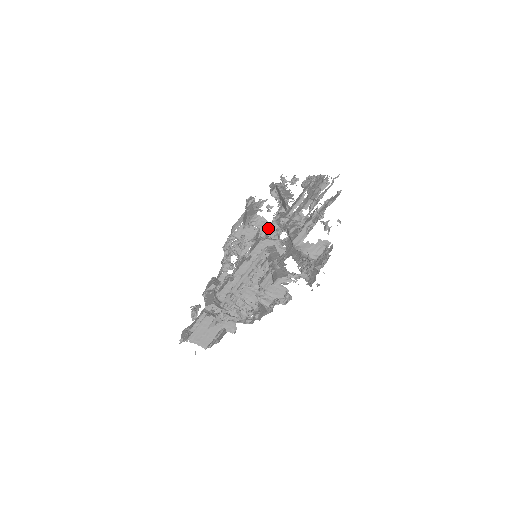
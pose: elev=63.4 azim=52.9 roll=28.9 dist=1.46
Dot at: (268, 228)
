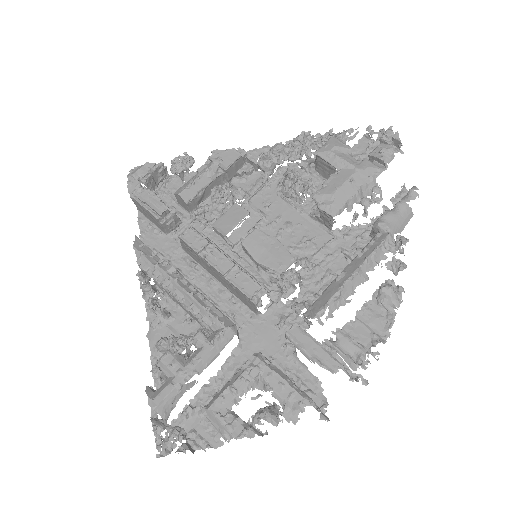
Dot at: (287, 279)
